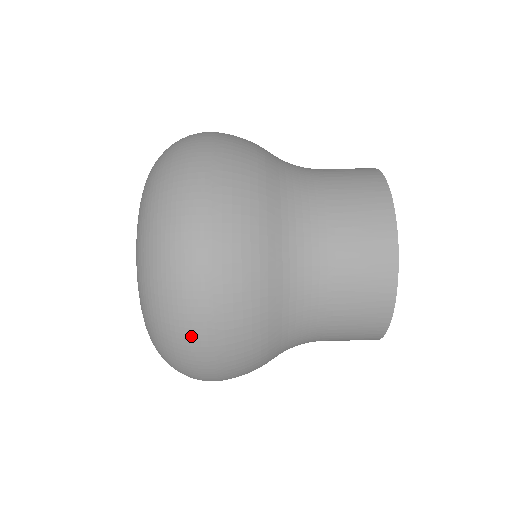
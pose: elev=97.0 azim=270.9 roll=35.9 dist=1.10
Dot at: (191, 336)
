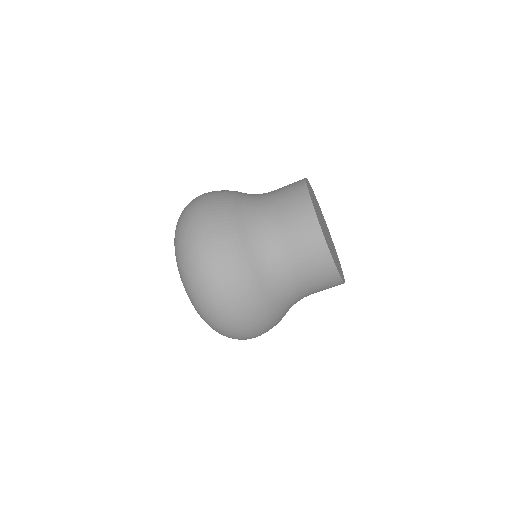
Dot at: (233, 330)
